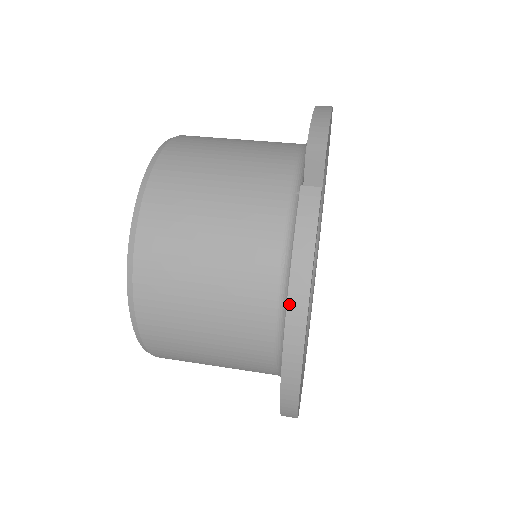
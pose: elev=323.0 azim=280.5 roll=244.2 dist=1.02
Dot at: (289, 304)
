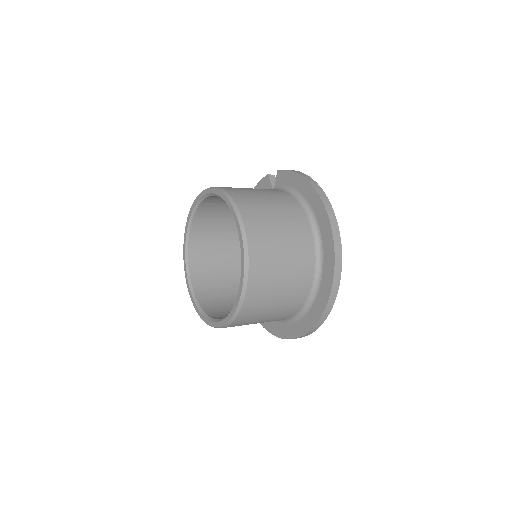
Dot at: (306, 179)
